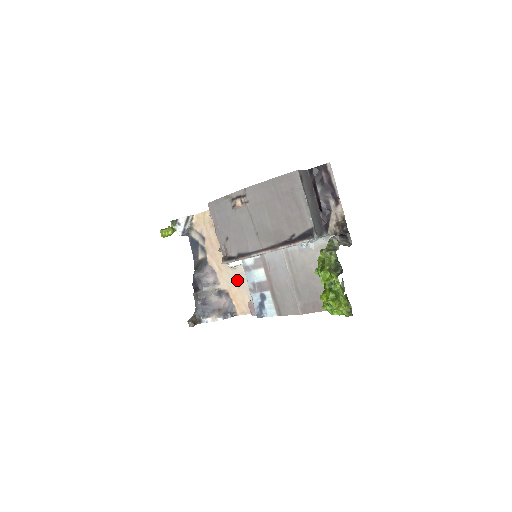
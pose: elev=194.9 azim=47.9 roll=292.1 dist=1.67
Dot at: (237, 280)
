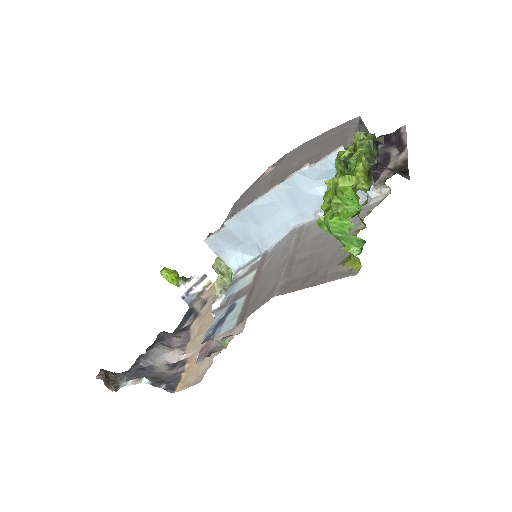
Dot at: occluded
